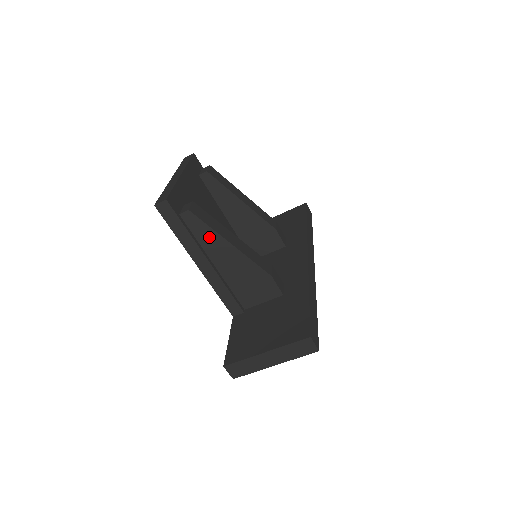
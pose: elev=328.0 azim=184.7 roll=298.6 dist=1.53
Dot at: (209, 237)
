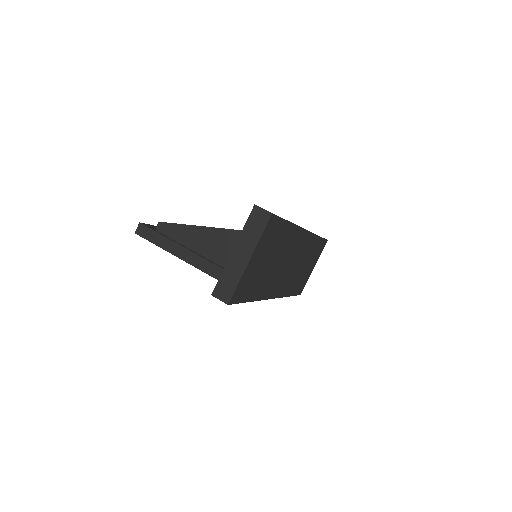
Dot at: (183, 233)
